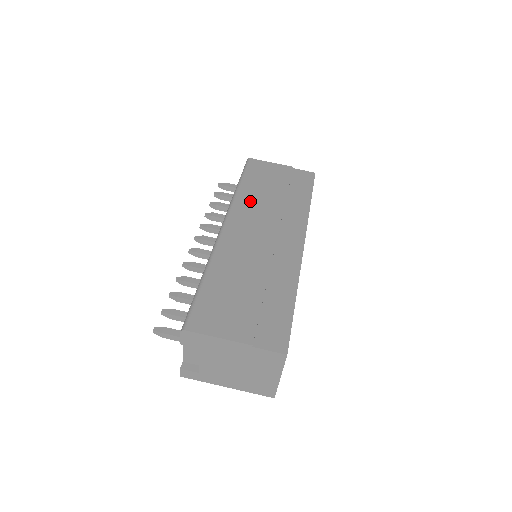
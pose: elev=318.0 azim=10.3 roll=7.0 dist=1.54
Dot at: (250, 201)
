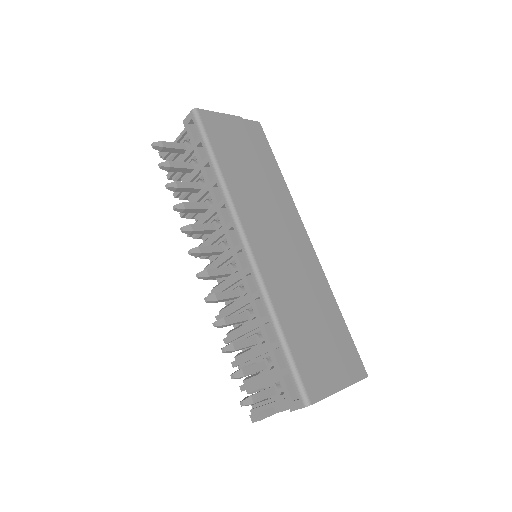
Dot at: (244, 192)
